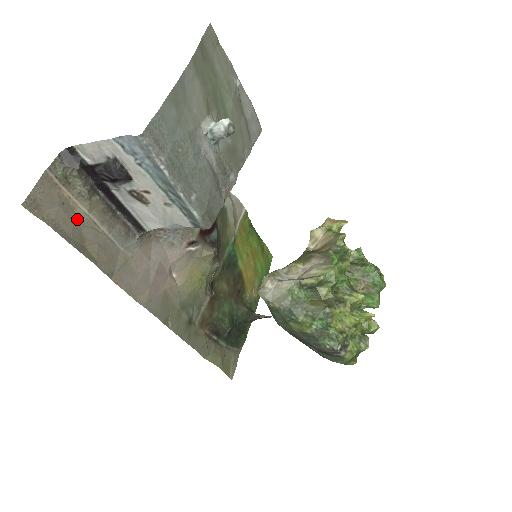
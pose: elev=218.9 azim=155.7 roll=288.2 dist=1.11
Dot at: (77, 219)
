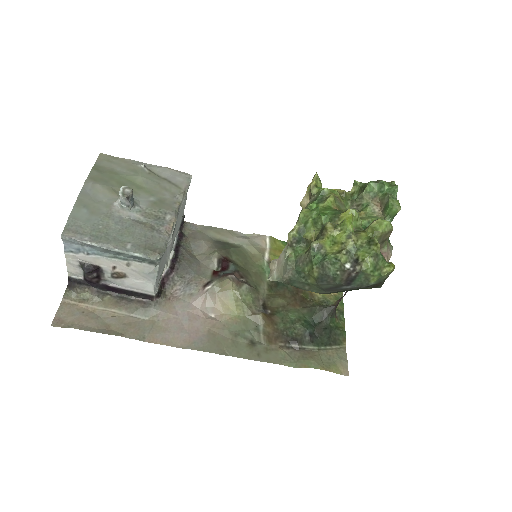
Dot at: (98, 316)
